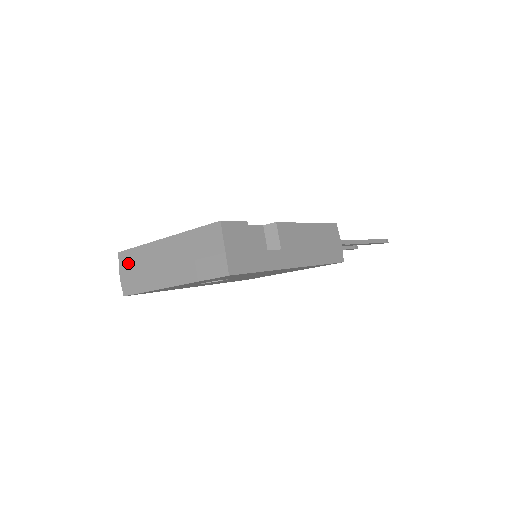
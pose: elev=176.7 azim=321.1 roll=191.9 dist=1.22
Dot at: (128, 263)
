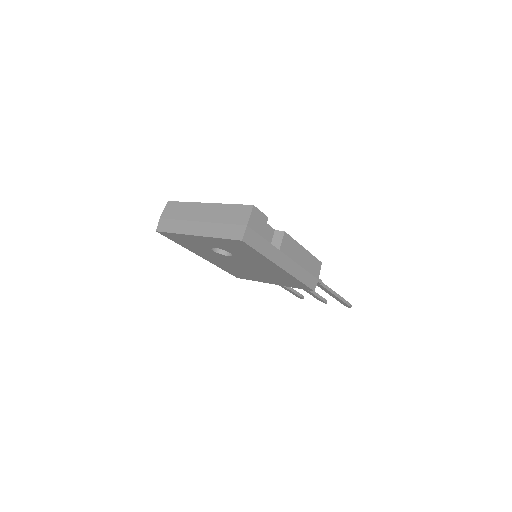
Dot at: (172, 210)
